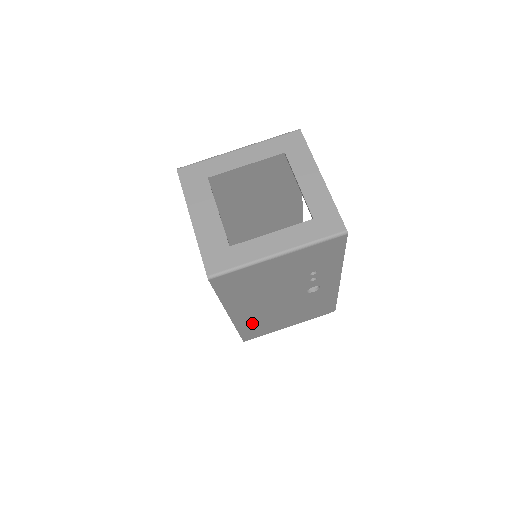
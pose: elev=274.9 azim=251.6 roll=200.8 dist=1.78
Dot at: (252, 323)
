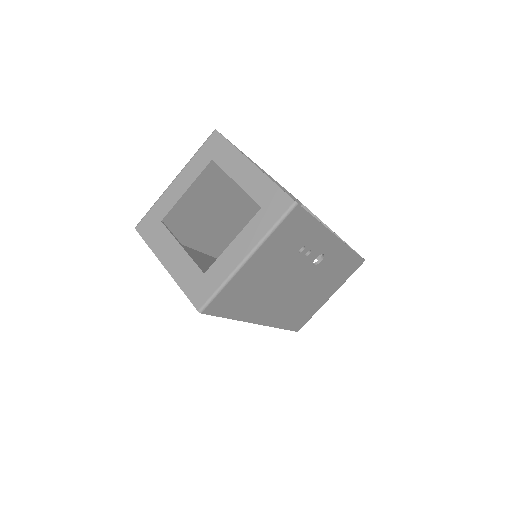
Dot at: (288, 316)
